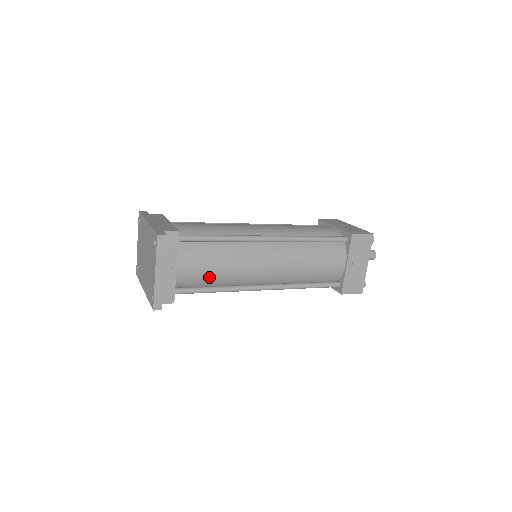
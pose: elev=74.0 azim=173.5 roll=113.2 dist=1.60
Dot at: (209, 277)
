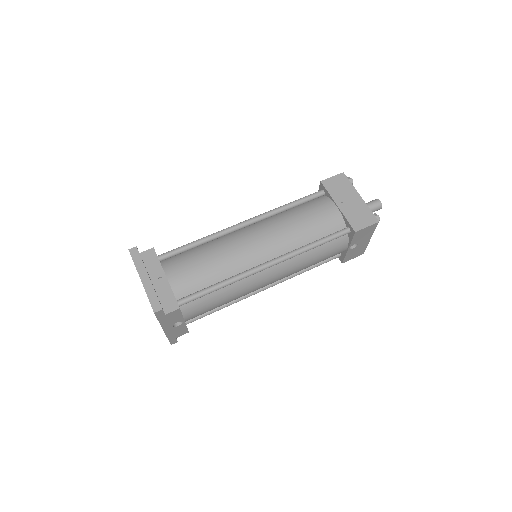
Dot at: (204, 274)
